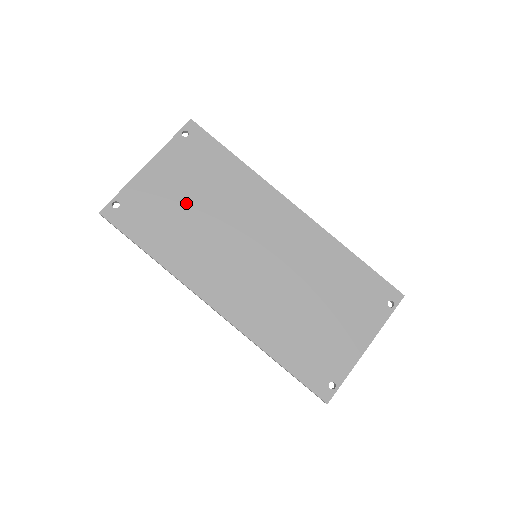
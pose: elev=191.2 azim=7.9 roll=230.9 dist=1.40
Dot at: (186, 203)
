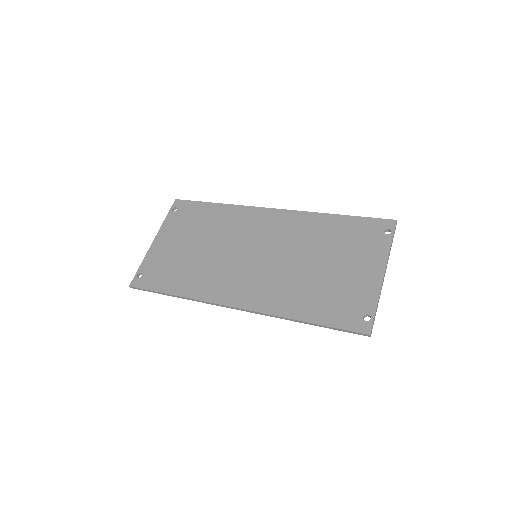
Dot at: (189, 249)
